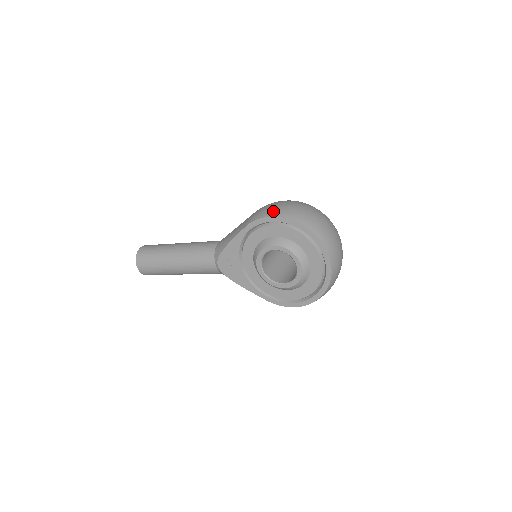
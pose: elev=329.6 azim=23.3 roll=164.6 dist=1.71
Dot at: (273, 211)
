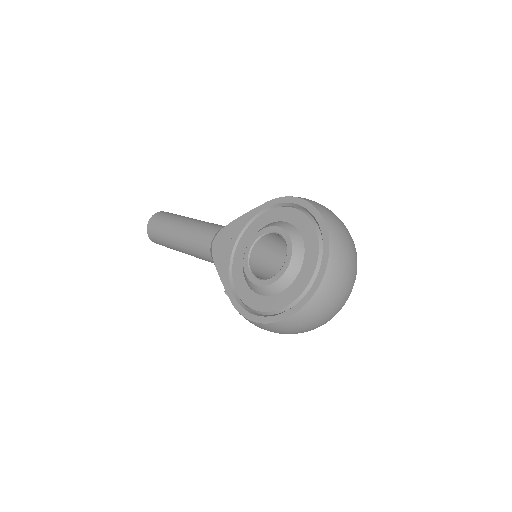
Dot at: occluded
